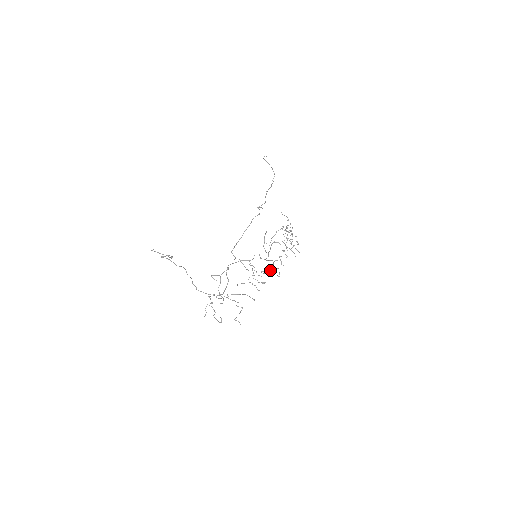
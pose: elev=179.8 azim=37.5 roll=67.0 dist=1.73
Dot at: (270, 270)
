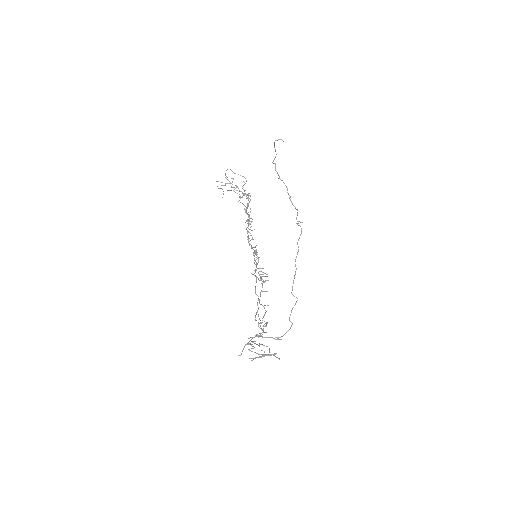
Dot at: occluded
